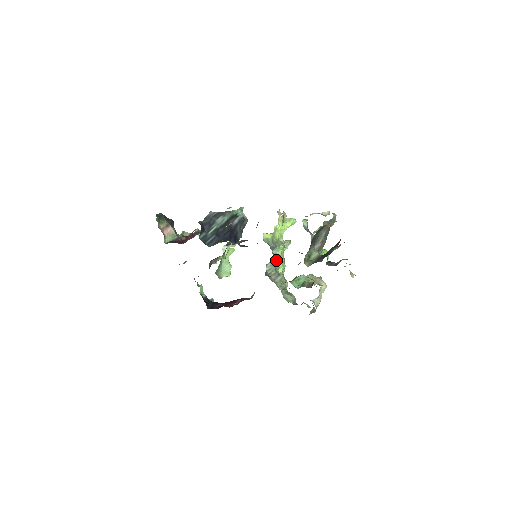
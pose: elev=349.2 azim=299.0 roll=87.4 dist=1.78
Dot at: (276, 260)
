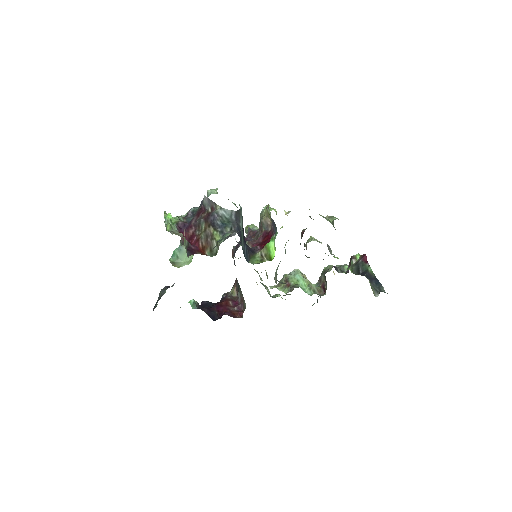
Dot at: occluded
